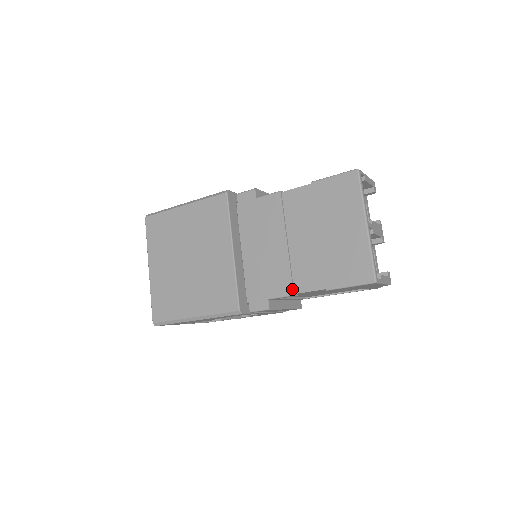
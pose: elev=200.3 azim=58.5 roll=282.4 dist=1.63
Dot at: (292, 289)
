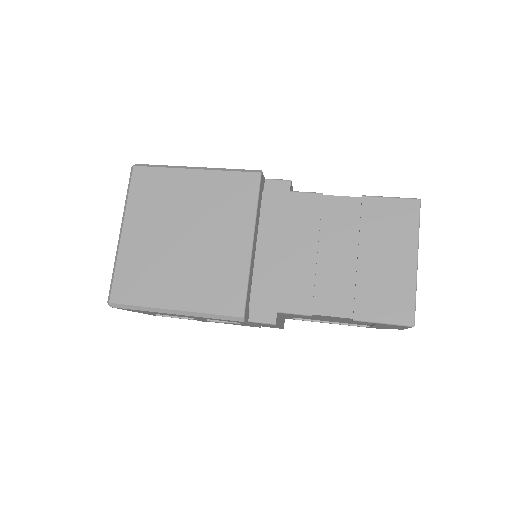
Dot at: (311, 308)
